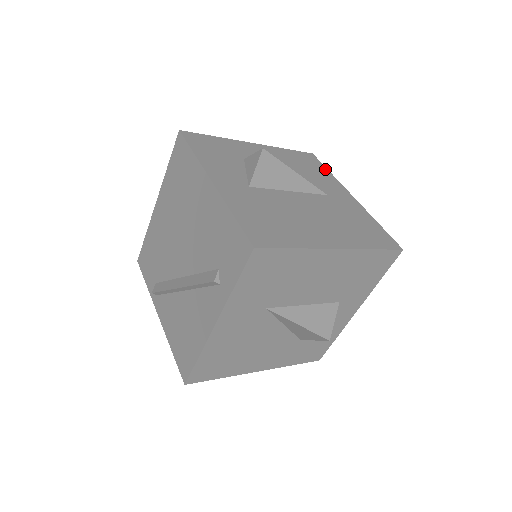
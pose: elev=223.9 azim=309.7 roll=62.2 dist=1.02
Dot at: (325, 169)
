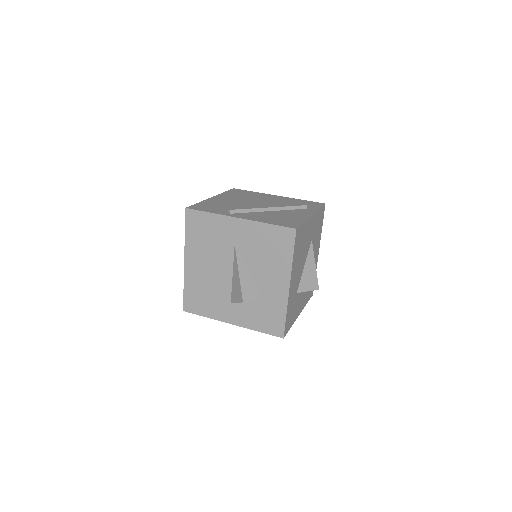
Dot at: occluded
